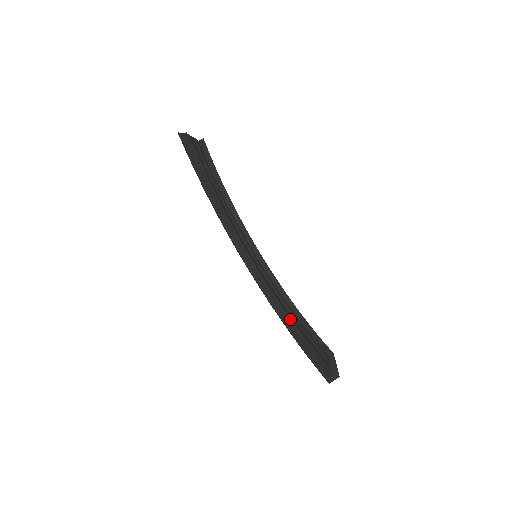
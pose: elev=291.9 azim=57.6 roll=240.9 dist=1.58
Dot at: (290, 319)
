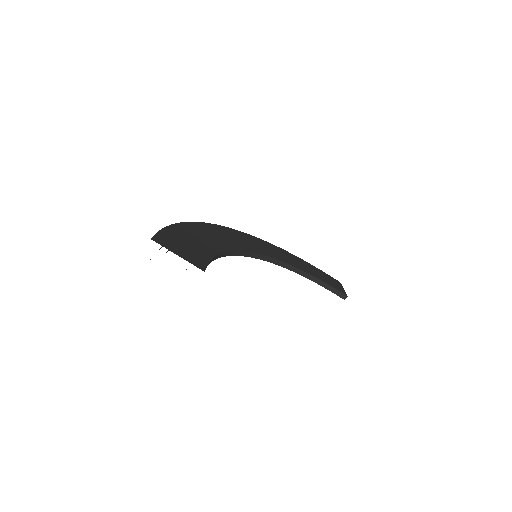
Dot at: occluded
